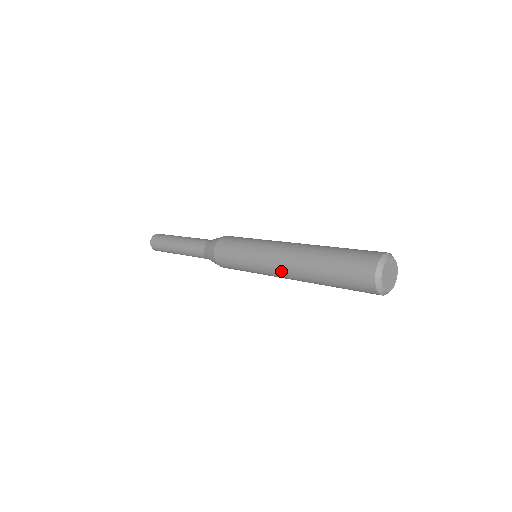
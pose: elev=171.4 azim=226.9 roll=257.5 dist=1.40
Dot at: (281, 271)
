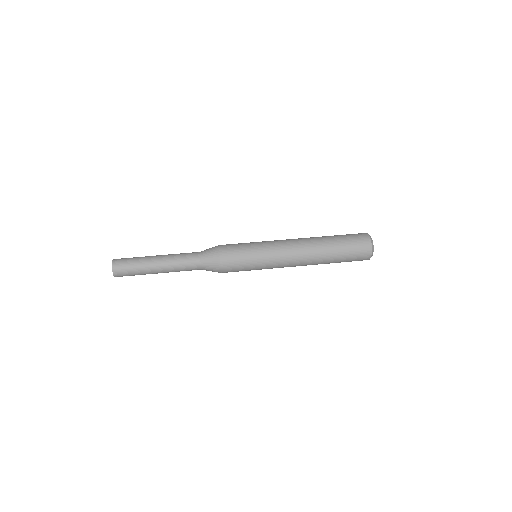
Dot at: (295, 266)
